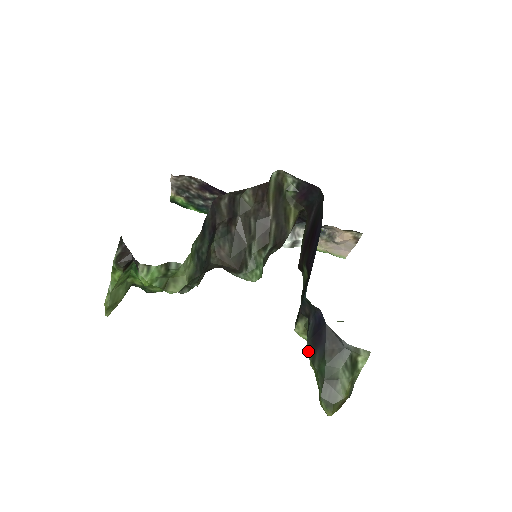
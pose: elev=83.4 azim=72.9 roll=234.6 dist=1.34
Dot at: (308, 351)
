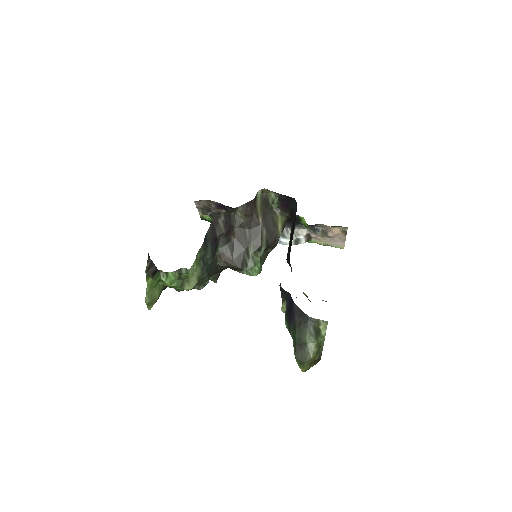
Dot at: (286, 325)
